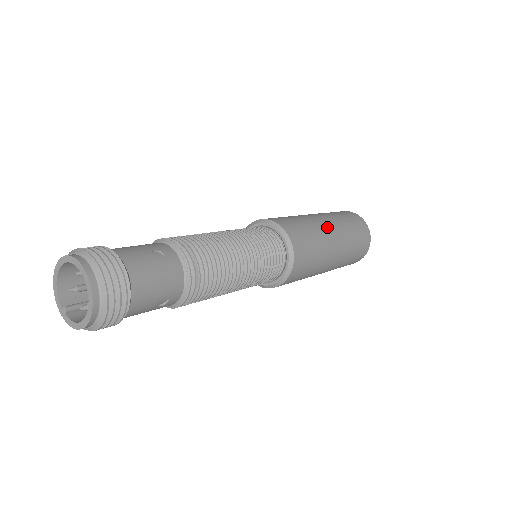
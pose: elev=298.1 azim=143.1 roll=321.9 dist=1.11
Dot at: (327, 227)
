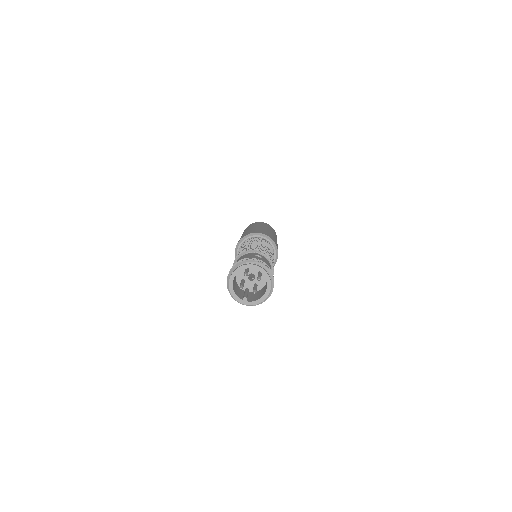
Dot at: occluded
